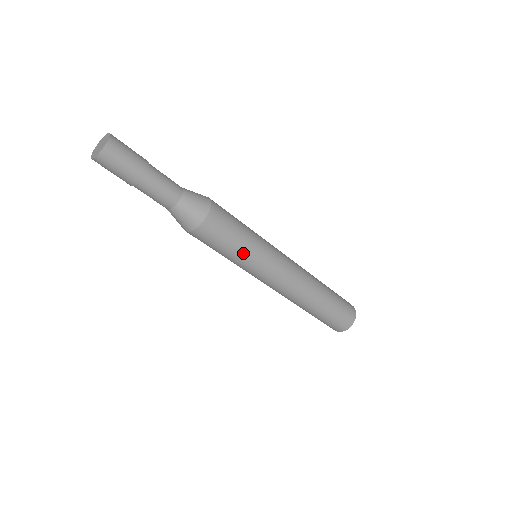
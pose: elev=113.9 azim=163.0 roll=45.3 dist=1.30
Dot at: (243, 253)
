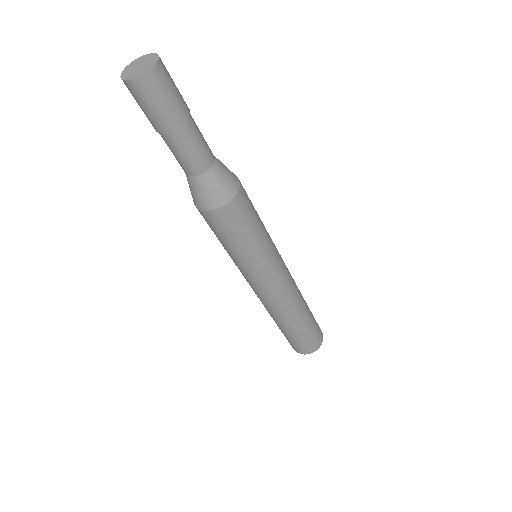
Dot at: (251, 251)
